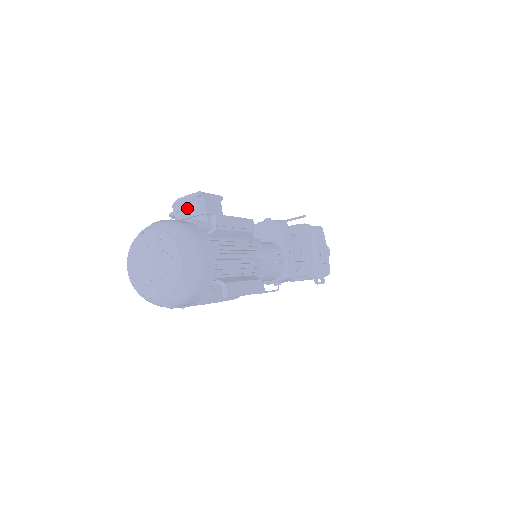
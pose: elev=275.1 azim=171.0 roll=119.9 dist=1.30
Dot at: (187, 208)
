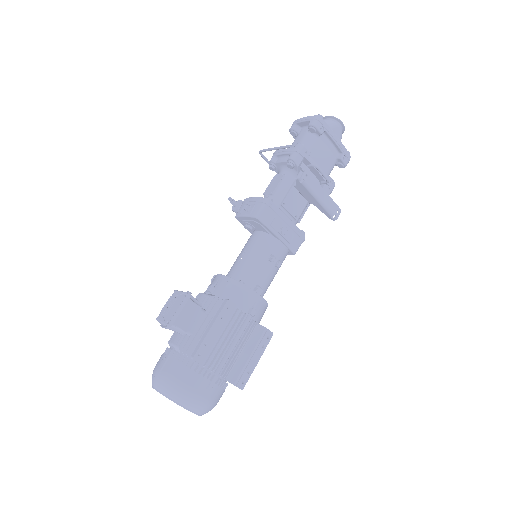
Dot at: occluded
